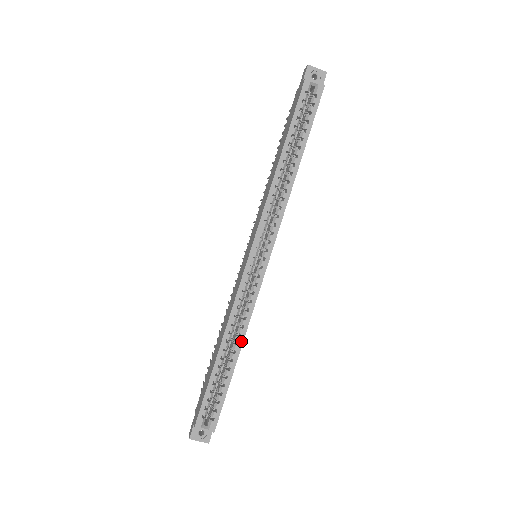
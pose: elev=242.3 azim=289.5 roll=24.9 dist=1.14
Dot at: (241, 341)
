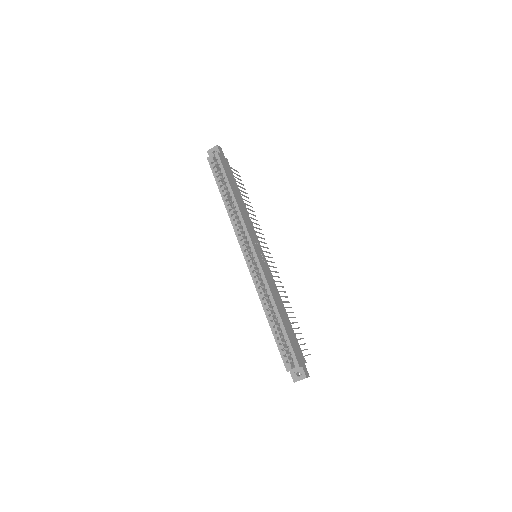
Dot at: (274, 304)
